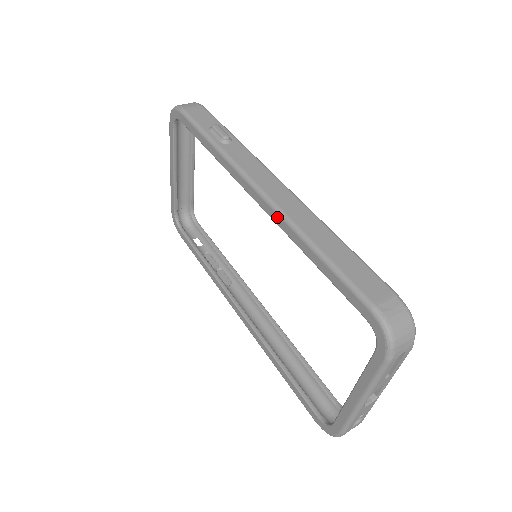
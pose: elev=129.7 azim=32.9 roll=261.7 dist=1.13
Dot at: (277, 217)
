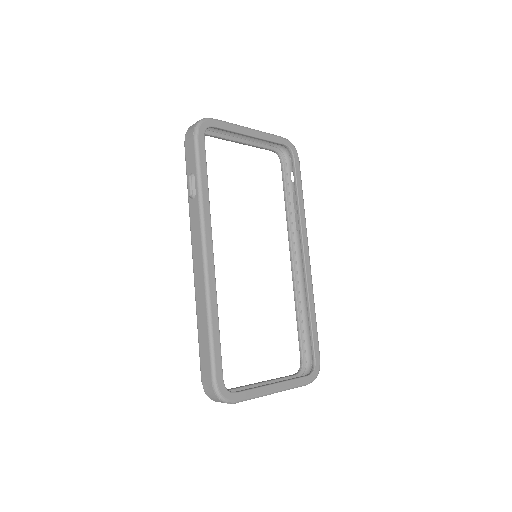
Dot at: occluded
